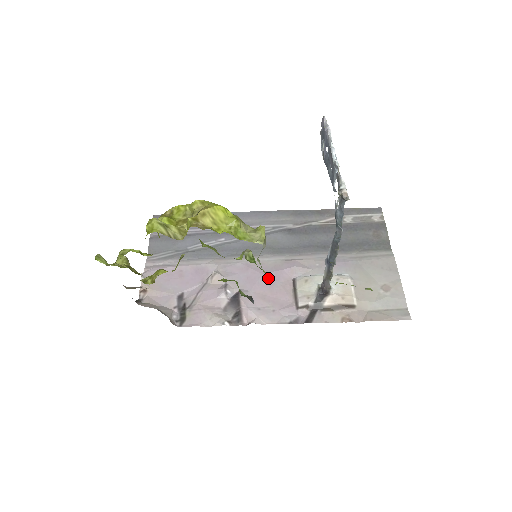
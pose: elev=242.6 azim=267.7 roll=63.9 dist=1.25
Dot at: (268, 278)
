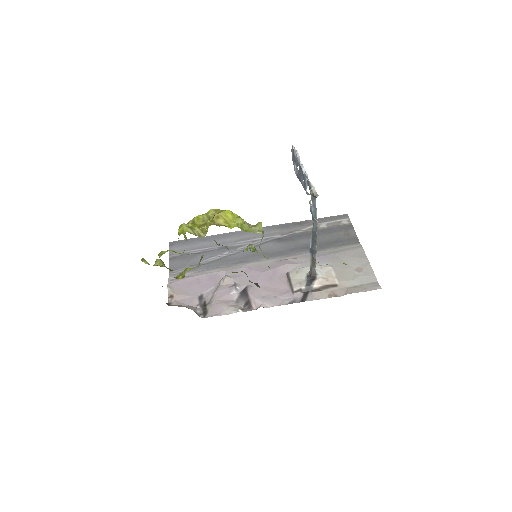
Dot at: (267, 275)
